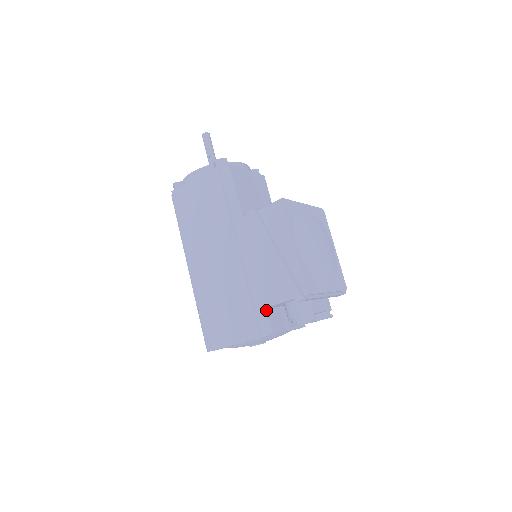
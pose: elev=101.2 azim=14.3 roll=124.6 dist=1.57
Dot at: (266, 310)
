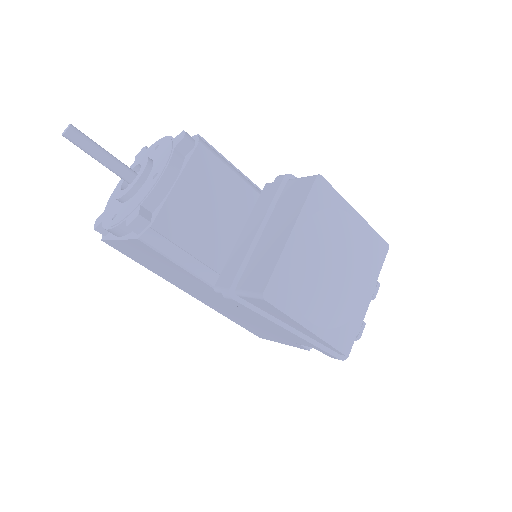
Dot at: occluded
